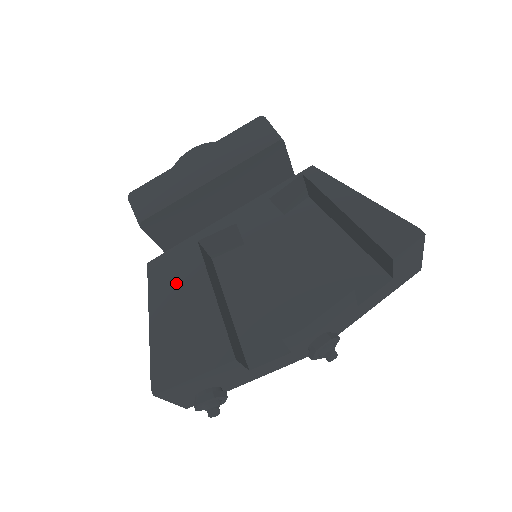
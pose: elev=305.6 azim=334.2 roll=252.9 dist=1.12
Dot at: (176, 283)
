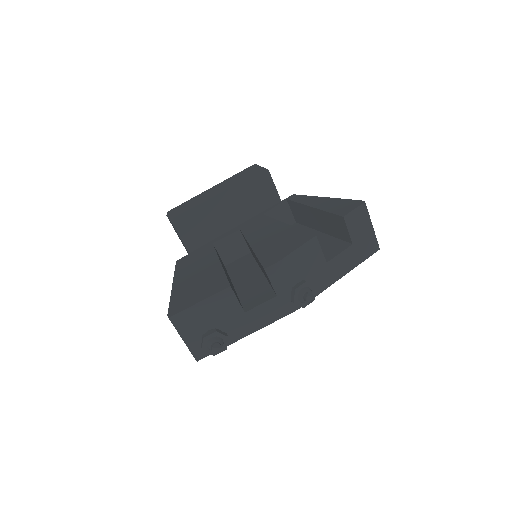
Dot at: (194, 264)
